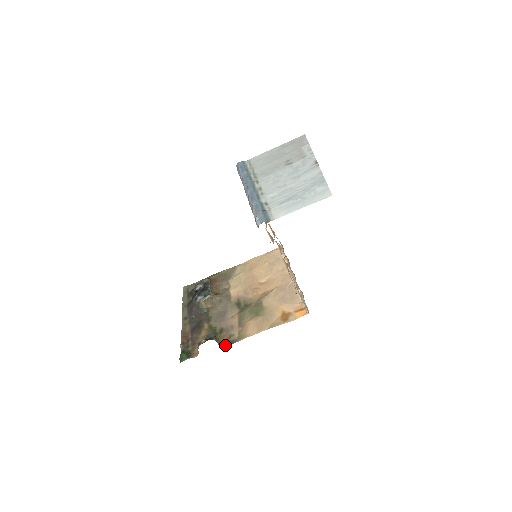
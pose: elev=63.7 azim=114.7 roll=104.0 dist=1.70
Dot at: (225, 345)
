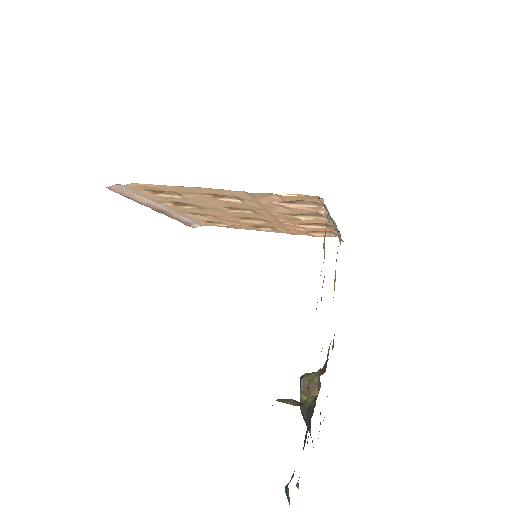
Dot at: occluded
